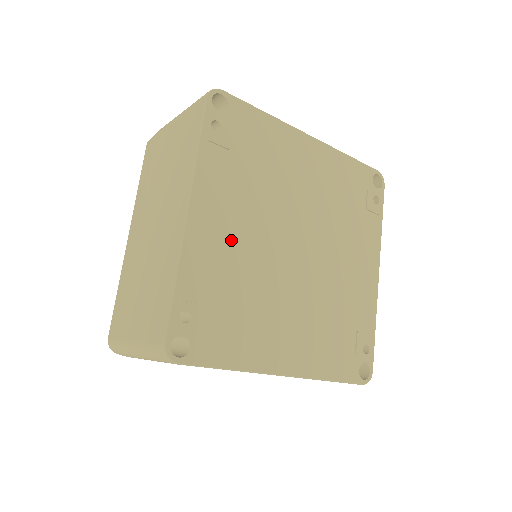
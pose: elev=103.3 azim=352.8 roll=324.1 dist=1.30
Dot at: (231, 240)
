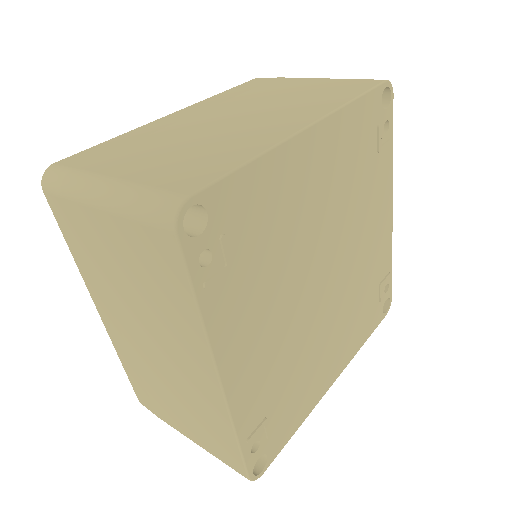
Dot at: (267, 350)
